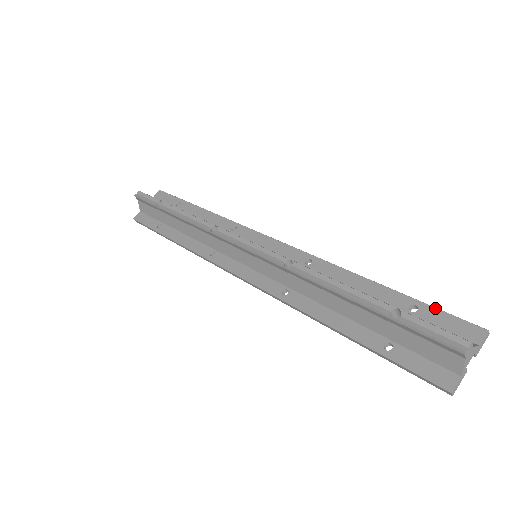
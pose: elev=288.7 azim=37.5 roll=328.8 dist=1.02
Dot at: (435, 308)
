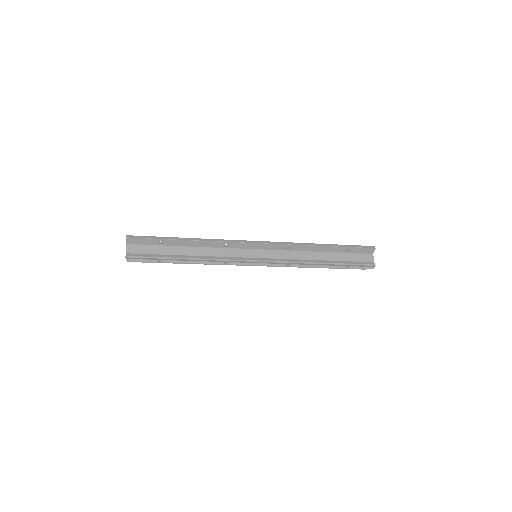
Dot at: (355, 248)
